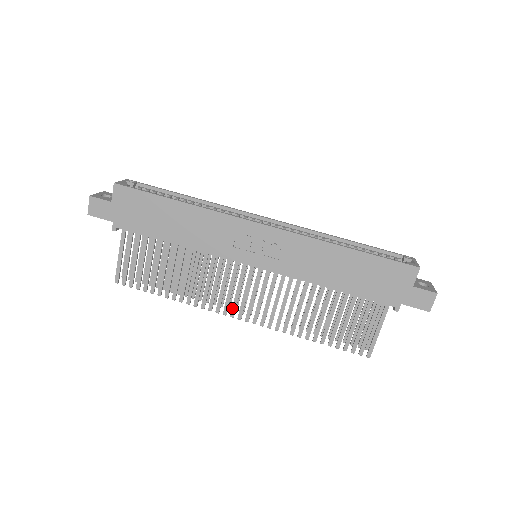
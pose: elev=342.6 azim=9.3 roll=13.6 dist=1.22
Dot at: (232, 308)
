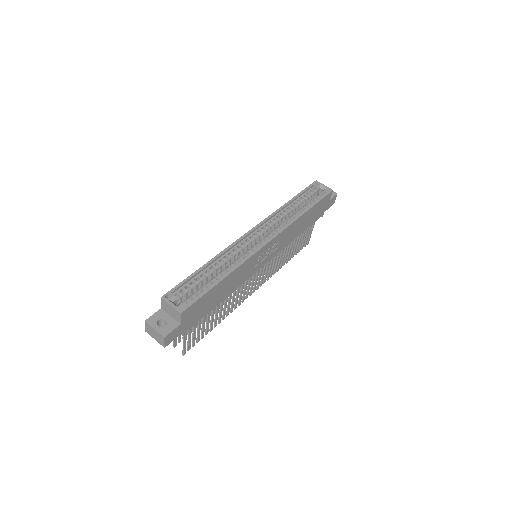
Dot at: (251, 292)
